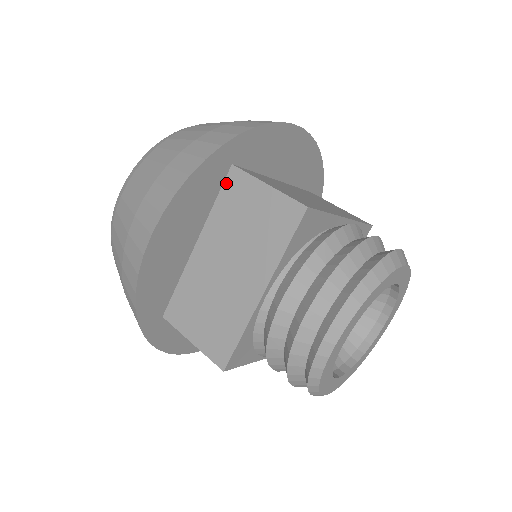
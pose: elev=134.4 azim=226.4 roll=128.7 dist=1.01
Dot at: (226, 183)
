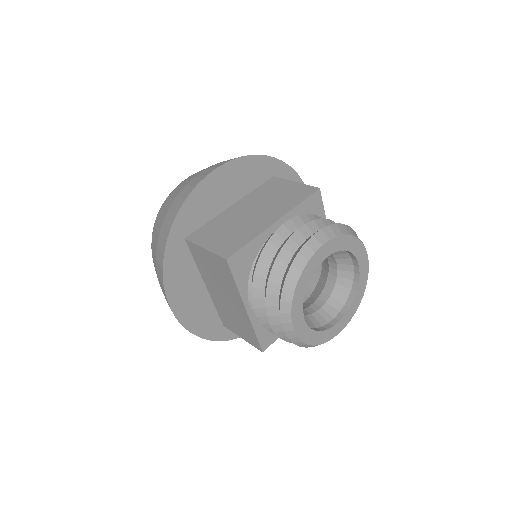
Dot at: (190, 250)
